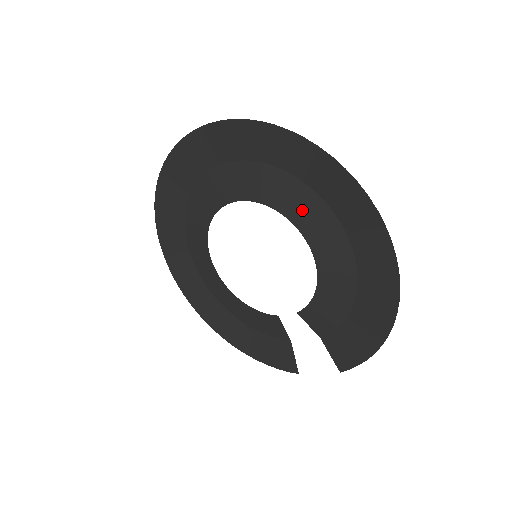
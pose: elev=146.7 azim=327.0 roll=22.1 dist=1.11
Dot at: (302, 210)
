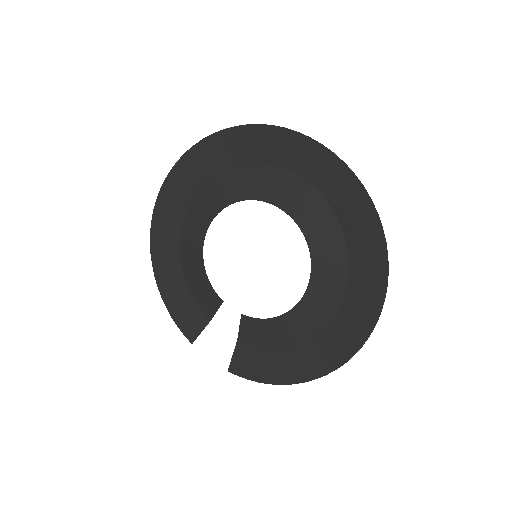
Dot at: (327, 270)
